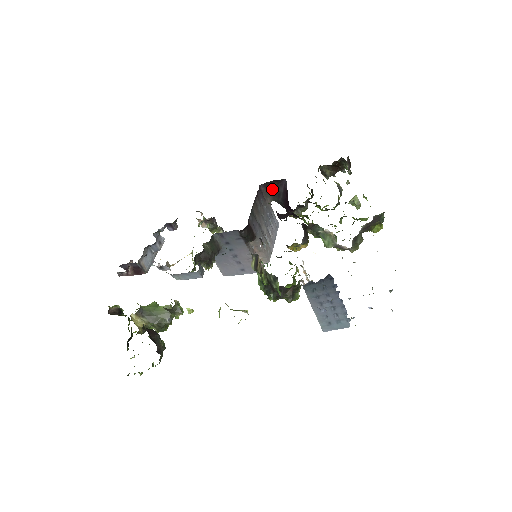
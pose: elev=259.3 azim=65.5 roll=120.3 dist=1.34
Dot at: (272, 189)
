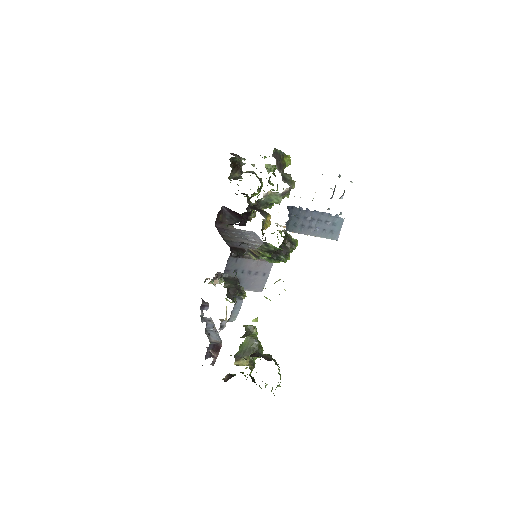
Dot at: (224, 220)
